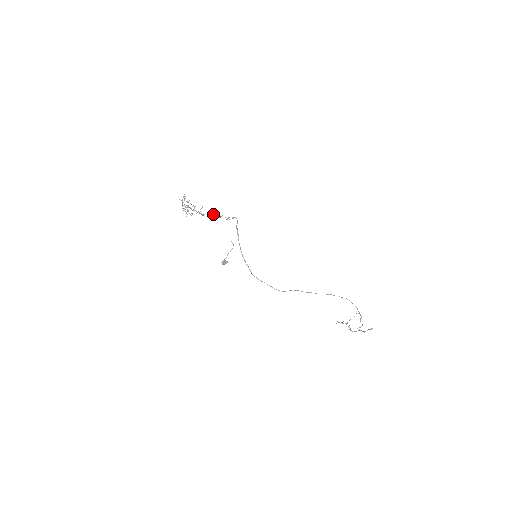
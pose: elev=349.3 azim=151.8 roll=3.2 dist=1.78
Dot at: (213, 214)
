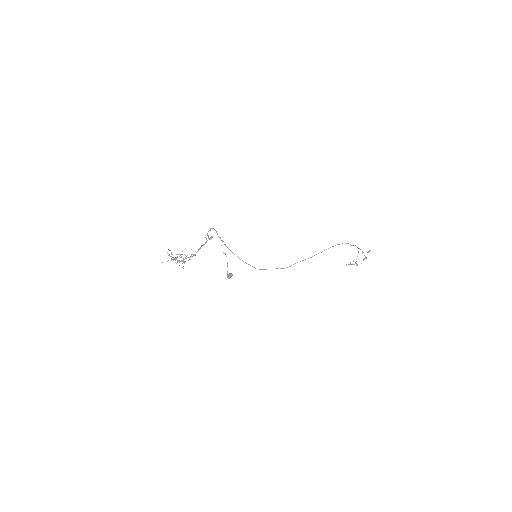
Dot at: (201, 246)
